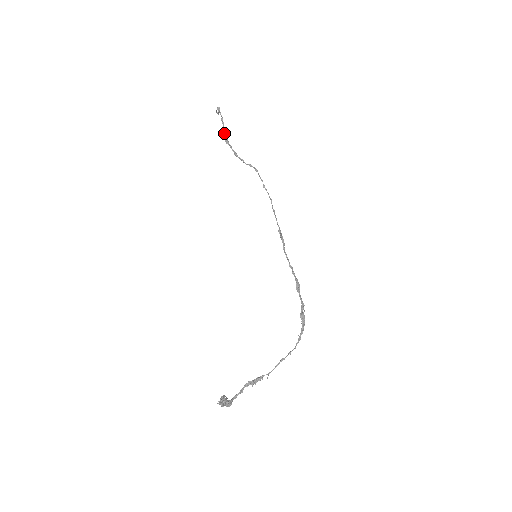
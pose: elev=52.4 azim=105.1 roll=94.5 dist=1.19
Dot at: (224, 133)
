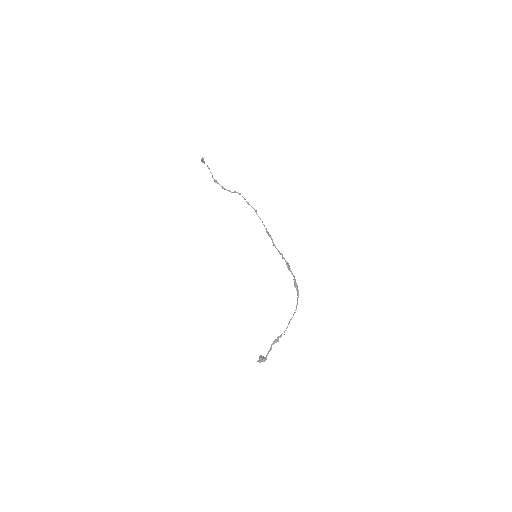
Dot at: occluded
